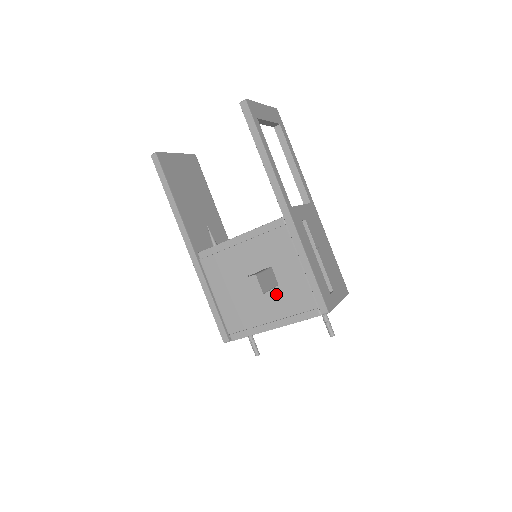
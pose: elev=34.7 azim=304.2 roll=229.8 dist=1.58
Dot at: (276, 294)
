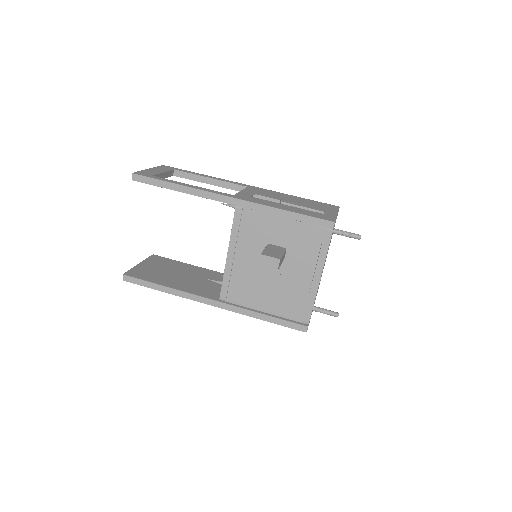
Dot at: (293, 256)
